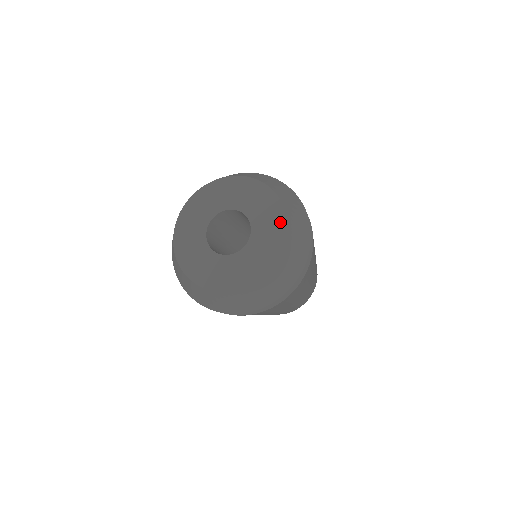
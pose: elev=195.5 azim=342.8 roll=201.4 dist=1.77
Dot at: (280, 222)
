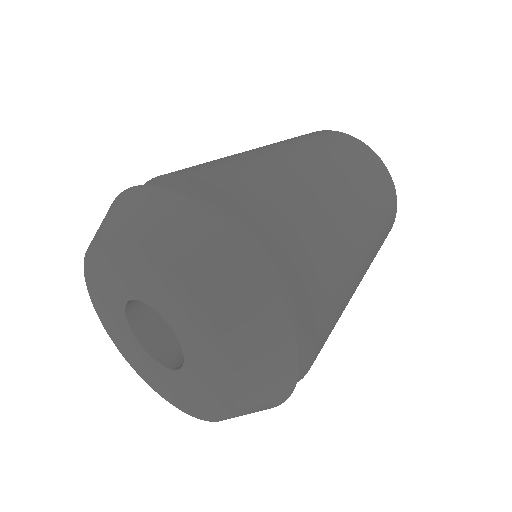
Dot at: (186, 303)
